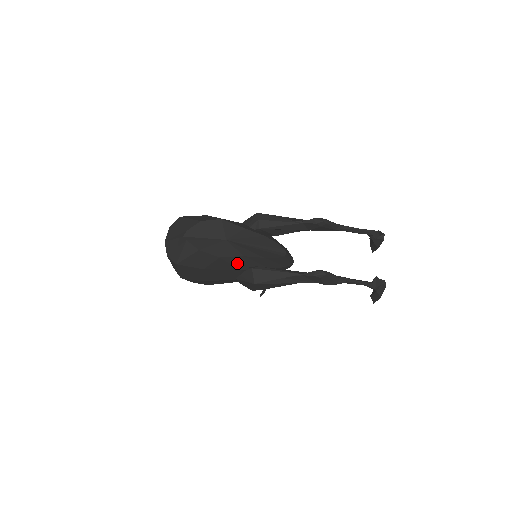
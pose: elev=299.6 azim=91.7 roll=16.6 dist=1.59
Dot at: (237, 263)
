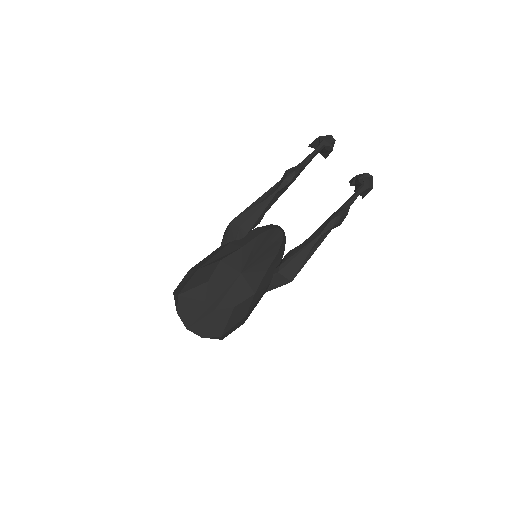
Dot at: (265, 281)
